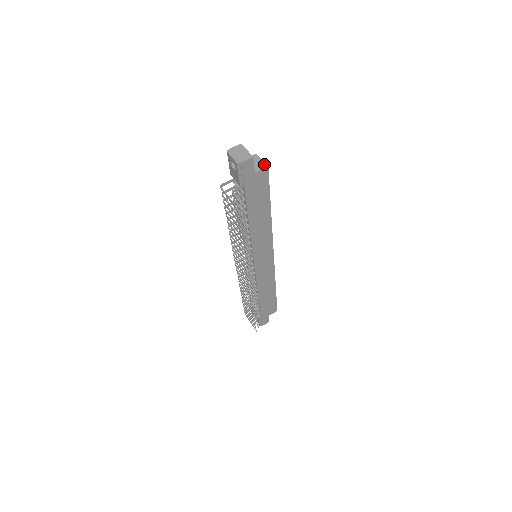
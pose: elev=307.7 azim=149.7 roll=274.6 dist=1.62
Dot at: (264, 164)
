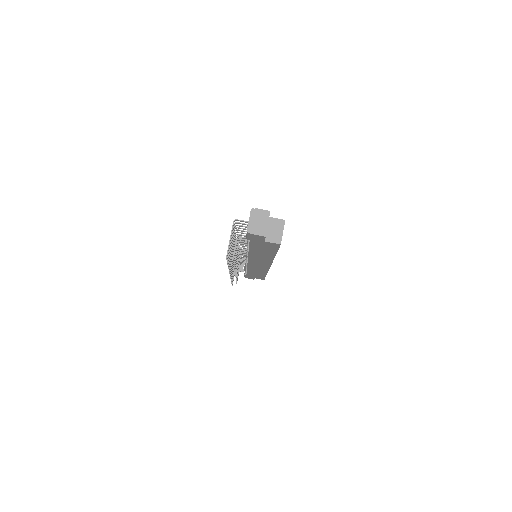
Dot at: (280, 238)
